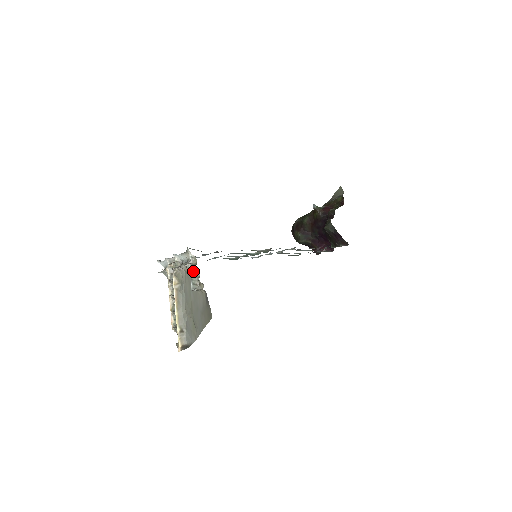
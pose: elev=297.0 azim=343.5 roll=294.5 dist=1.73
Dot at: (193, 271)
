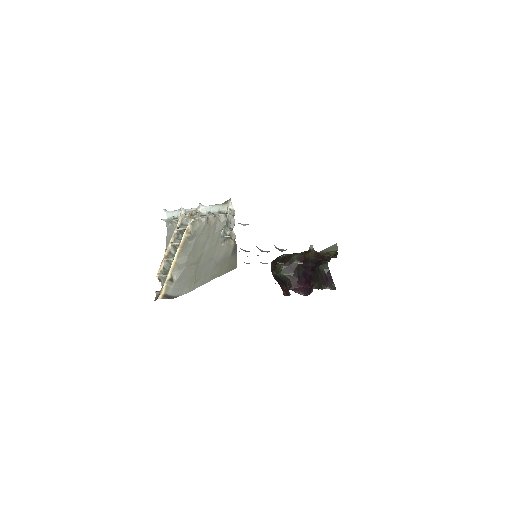
Dot at: (229, 220)
